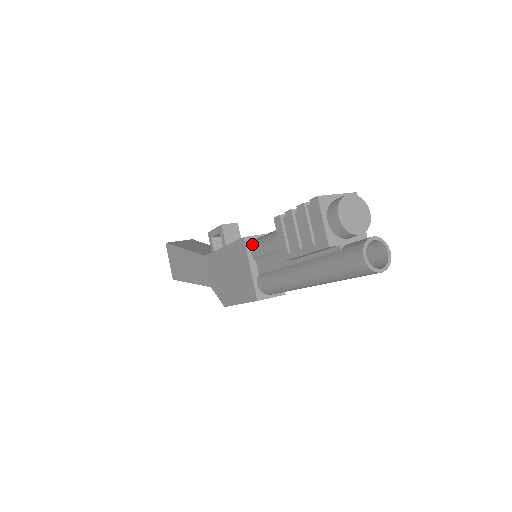
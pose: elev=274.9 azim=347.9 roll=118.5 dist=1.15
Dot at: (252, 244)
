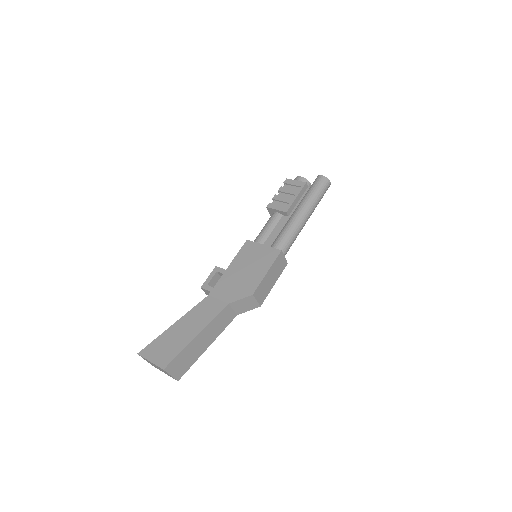
Dot at: (254, 241)
